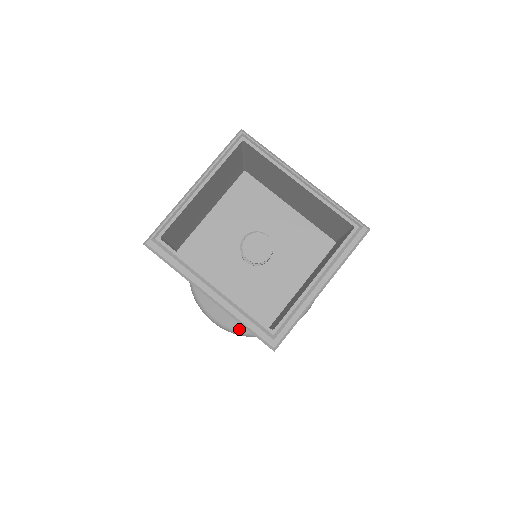
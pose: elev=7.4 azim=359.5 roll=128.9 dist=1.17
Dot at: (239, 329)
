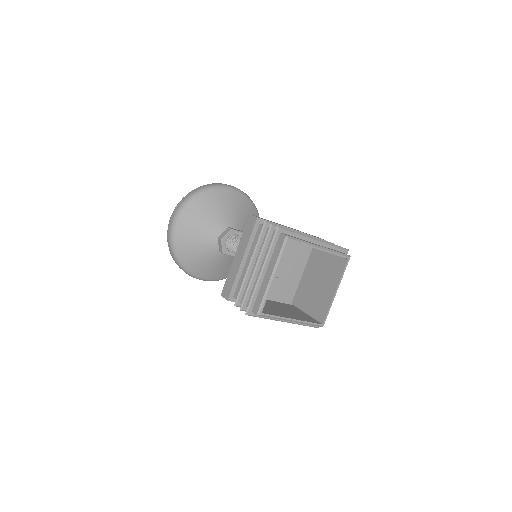
Dot at: (222, 278)
